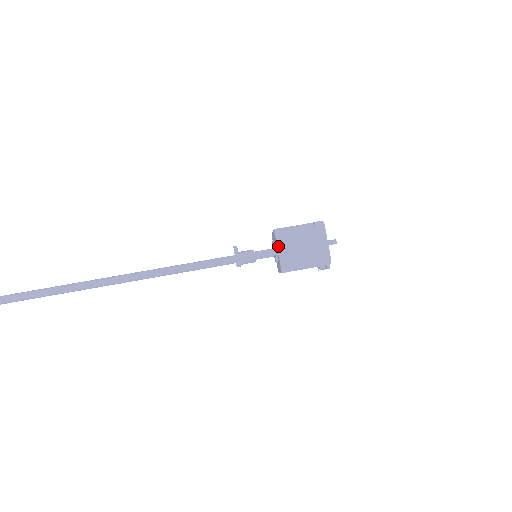
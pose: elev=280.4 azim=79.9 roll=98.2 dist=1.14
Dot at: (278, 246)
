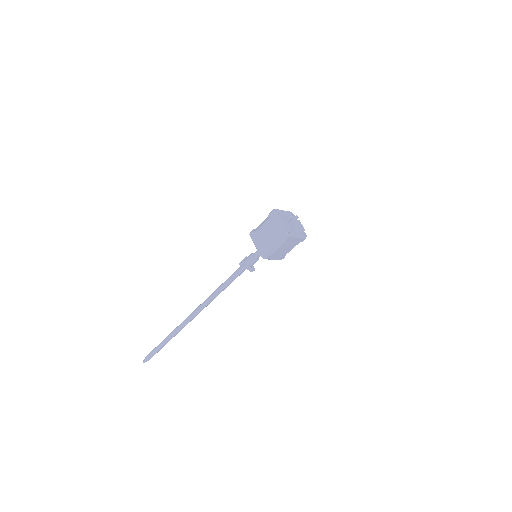
Dot at: occluded
